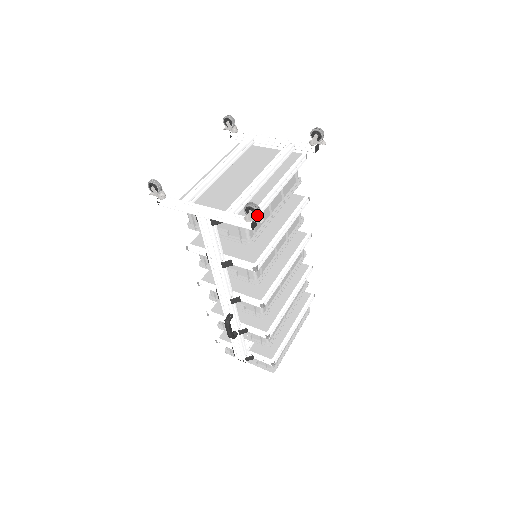
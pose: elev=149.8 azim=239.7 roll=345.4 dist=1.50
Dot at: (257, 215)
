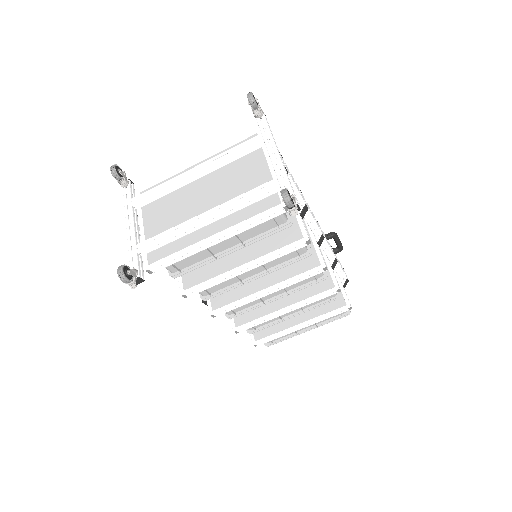
Dot at: (125, 282)
